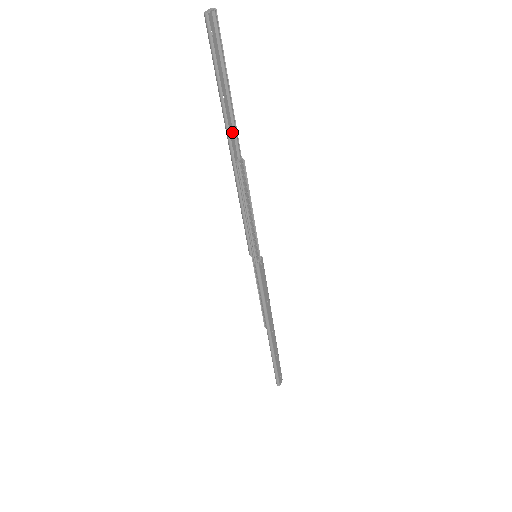
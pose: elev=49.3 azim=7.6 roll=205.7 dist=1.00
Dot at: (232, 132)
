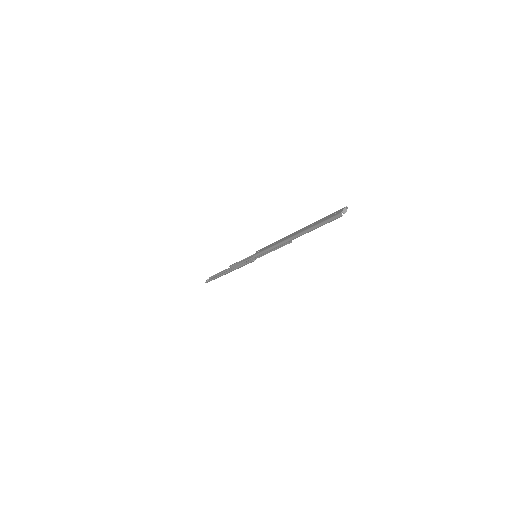
Dot at: (301, 230)
